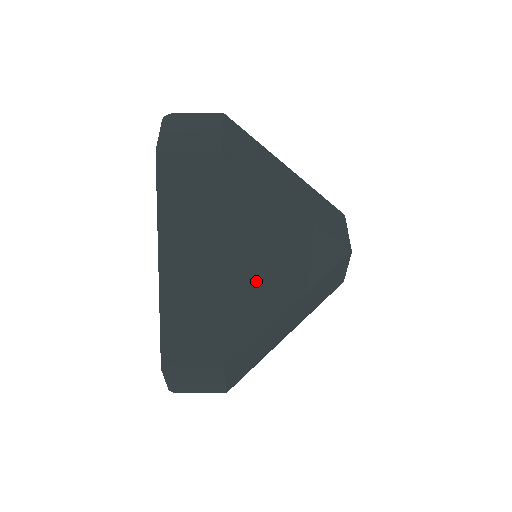
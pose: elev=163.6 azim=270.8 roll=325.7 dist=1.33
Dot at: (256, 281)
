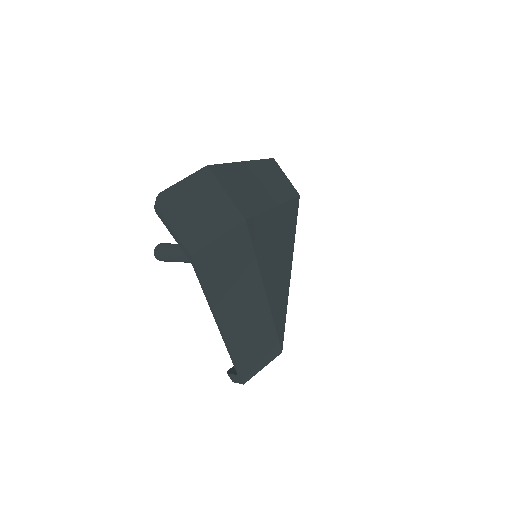
Dot at: (278, 283)
